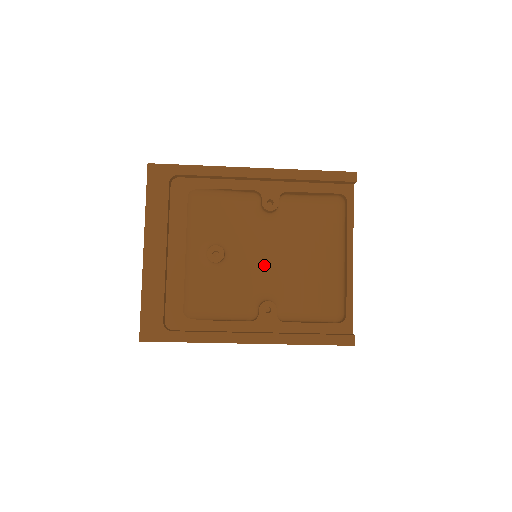
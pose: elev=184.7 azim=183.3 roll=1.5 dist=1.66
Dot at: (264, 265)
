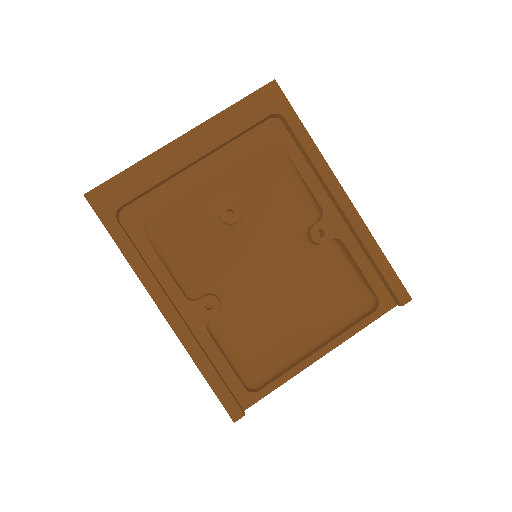
Dot at: (252, 271)
